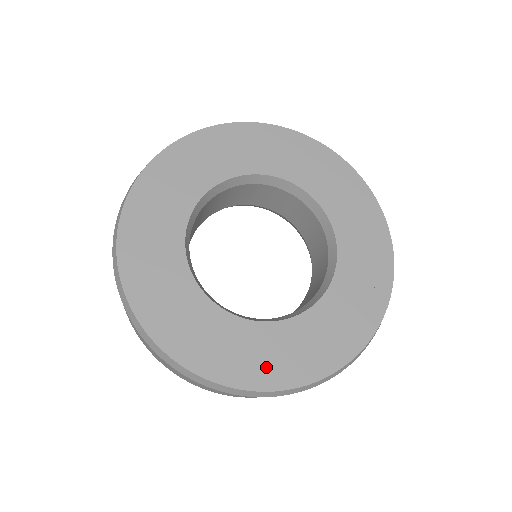
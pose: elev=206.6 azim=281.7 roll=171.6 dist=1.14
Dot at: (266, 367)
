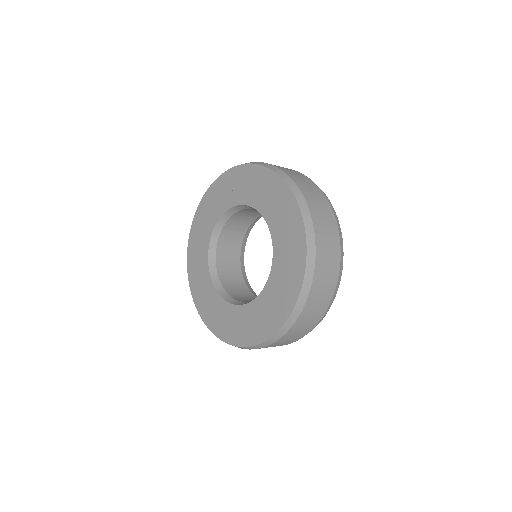
Dot at: (233, 332)
